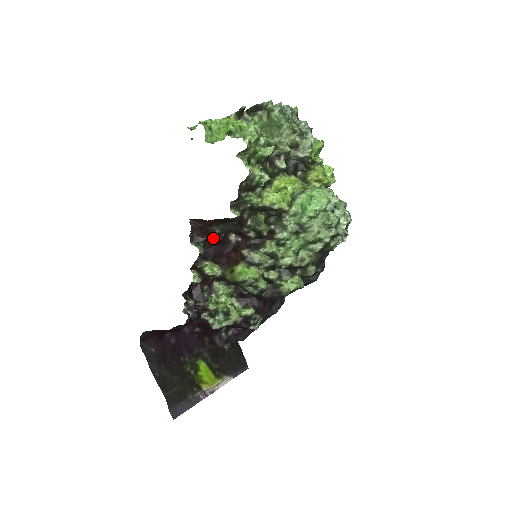
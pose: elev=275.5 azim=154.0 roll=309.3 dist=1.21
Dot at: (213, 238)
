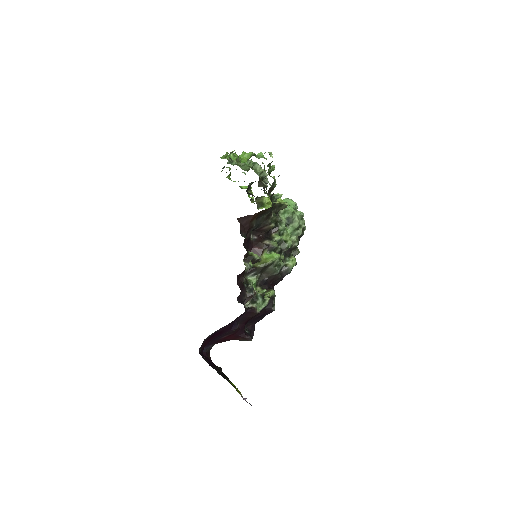
Dot at: (248, 234)
